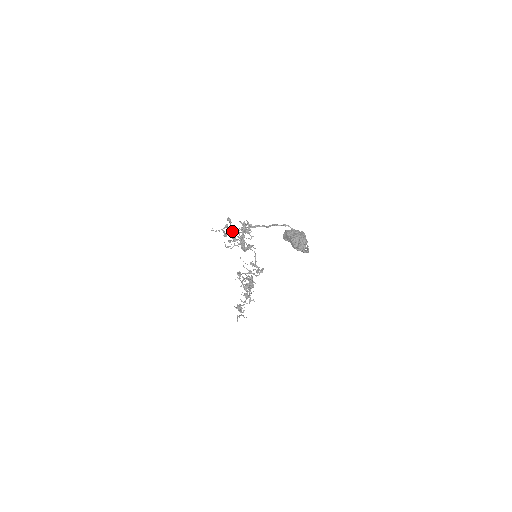
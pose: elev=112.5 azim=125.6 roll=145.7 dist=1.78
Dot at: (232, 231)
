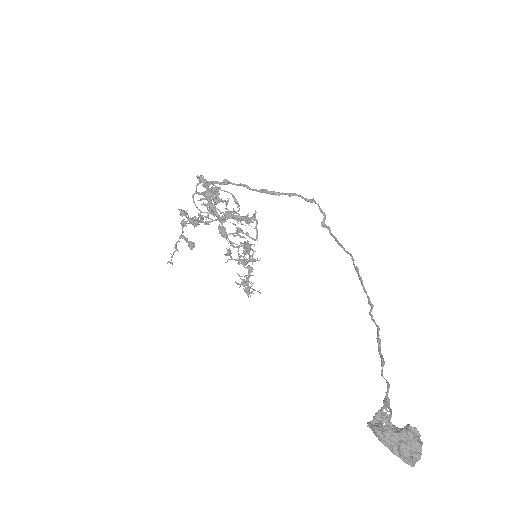
Dot at: (196, 223)
